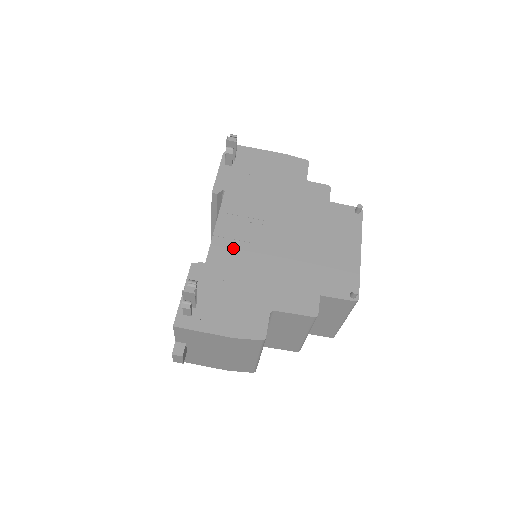
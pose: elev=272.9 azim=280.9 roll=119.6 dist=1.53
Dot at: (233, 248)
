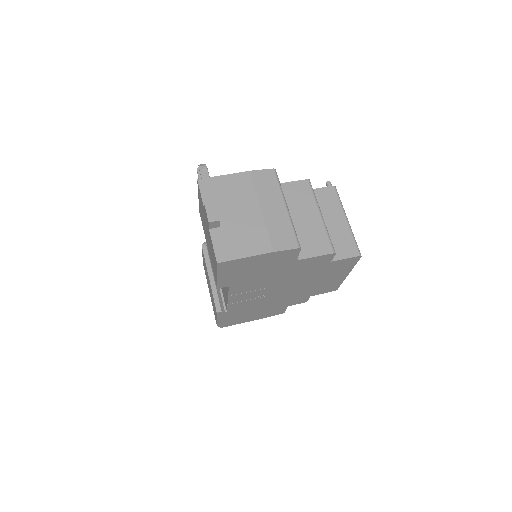
Dot at: occluded
